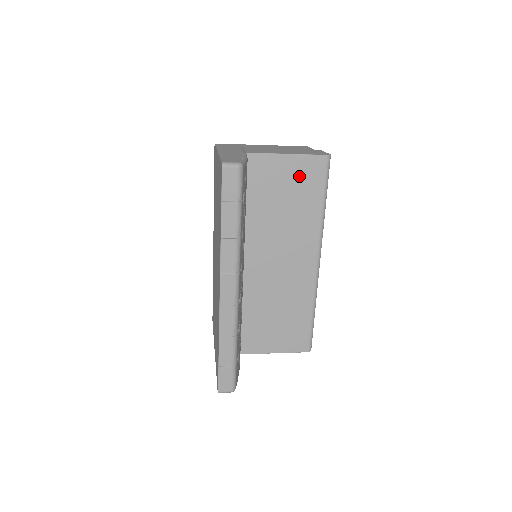
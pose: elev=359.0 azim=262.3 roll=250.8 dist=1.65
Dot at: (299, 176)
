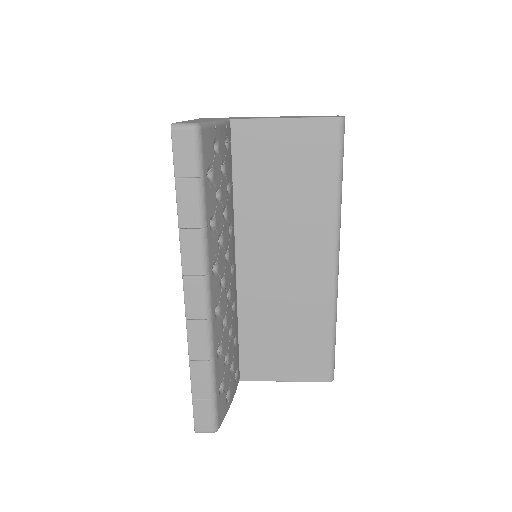
Dot at: (302, 148)
